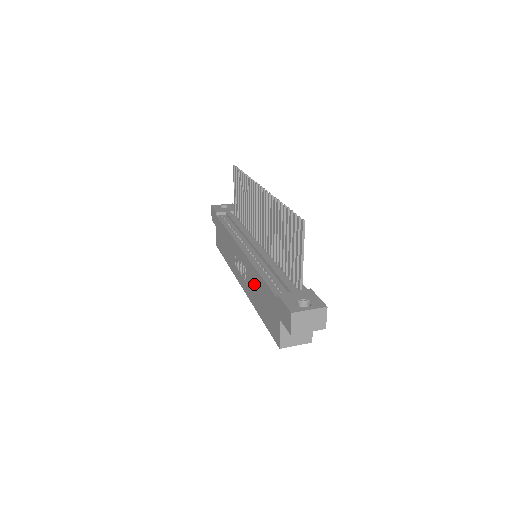
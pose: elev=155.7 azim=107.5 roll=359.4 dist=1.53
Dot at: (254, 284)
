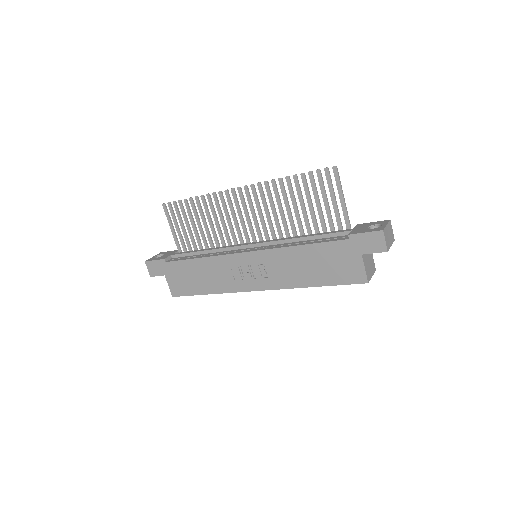
Dot at: (292, 264)
